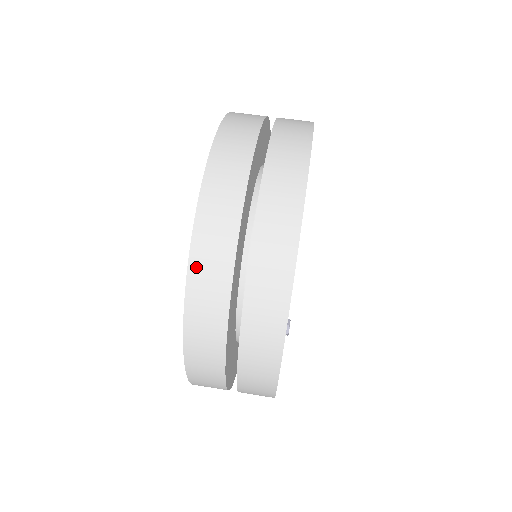
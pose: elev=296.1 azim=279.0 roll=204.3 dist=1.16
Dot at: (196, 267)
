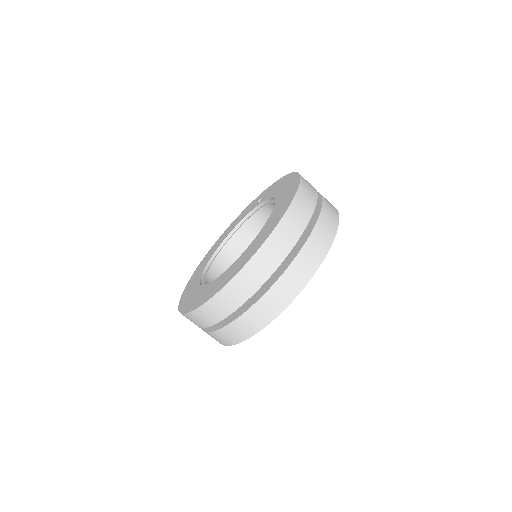
Dot at: occluded
